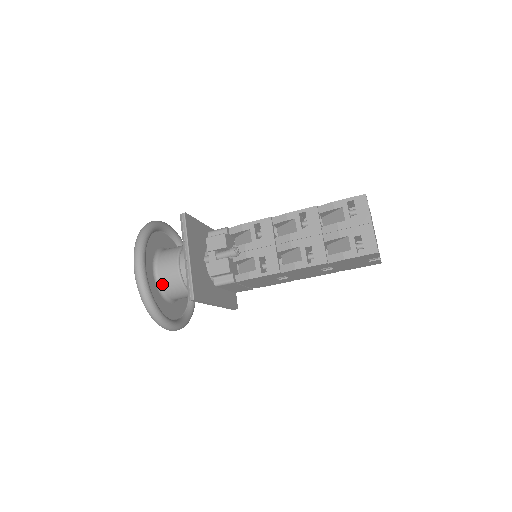
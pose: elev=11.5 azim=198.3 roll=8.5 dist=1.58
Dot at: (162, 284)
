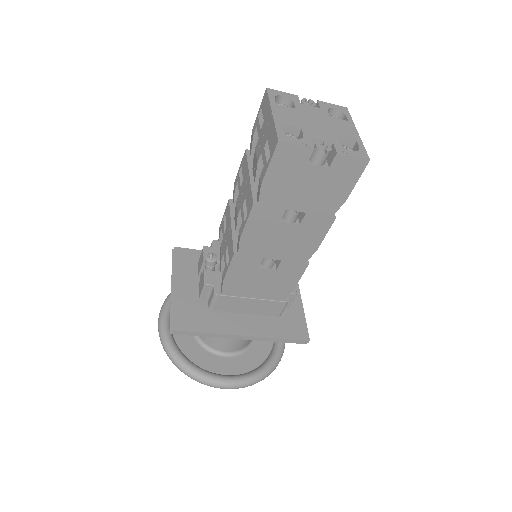
Dot at: occluded
